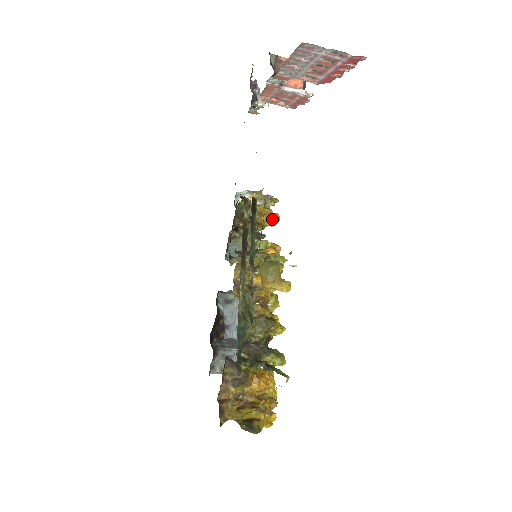
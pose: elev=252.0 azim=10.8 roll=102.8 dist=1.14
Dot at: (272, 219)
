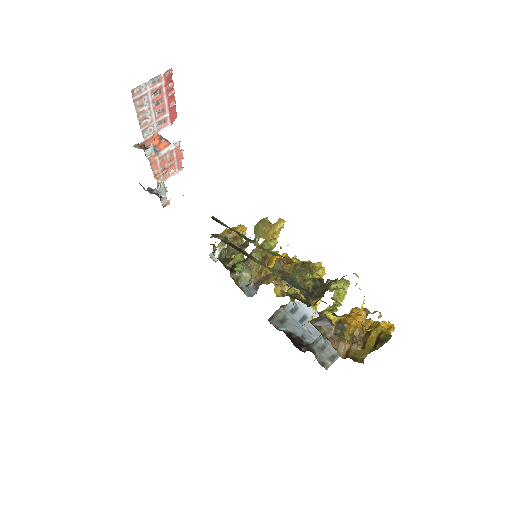
Dot at: (240, 229)
